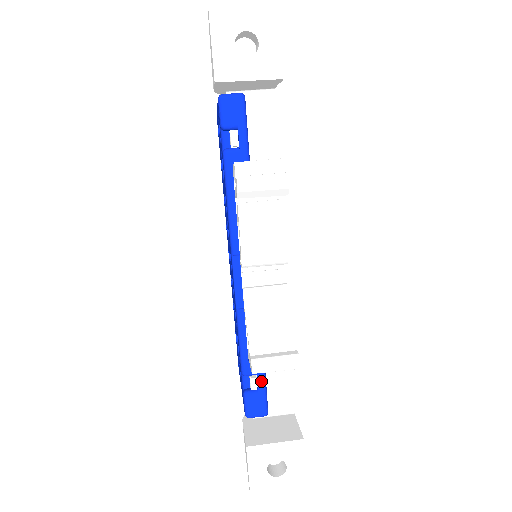
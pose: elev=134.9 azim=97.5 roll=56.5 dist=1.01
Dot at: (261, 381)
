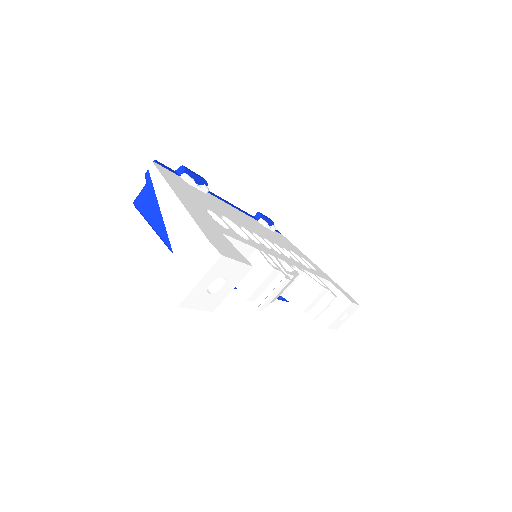
Dot at: occluded
